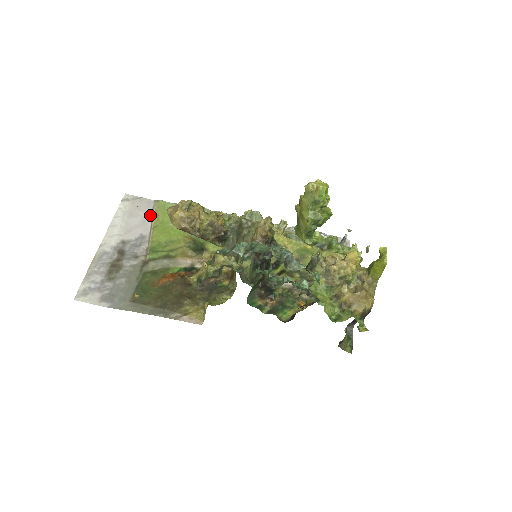
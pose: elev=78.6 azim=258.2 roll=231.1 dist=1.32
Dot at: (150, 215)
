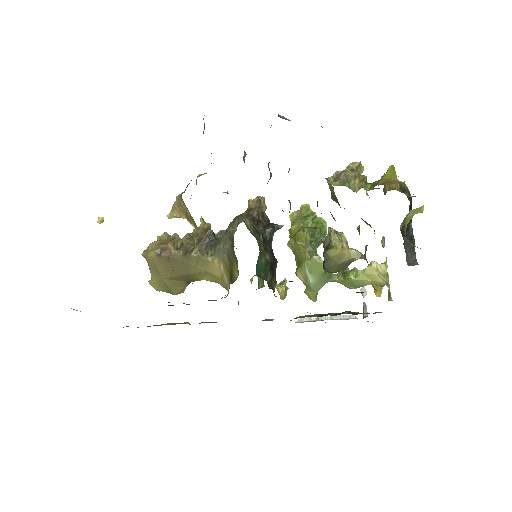
Dot at: occluded
